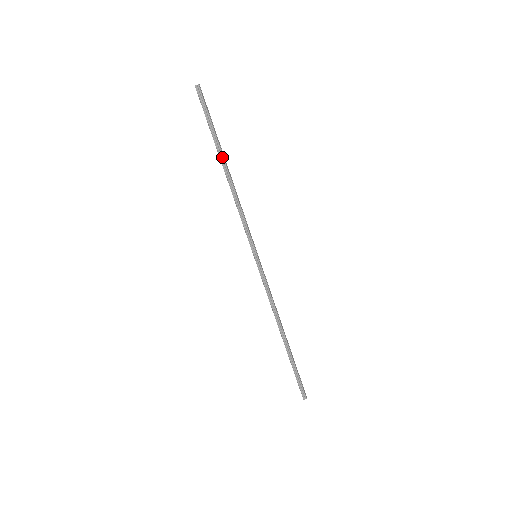
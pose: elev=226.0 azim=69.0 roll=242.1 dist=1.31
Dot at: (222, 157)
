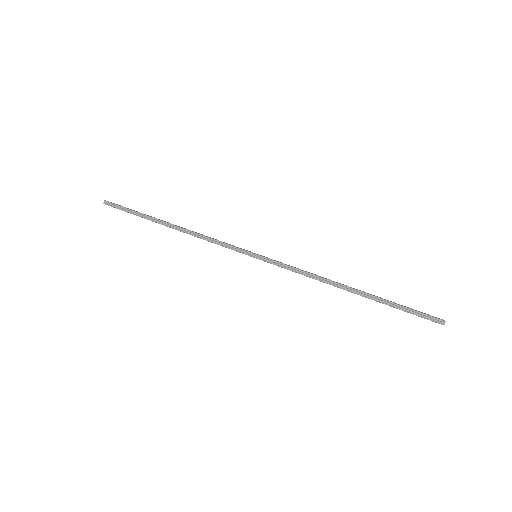
Dot at: (160, 222)
